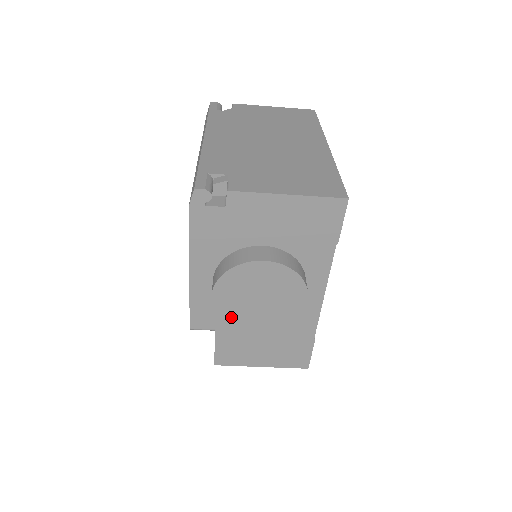
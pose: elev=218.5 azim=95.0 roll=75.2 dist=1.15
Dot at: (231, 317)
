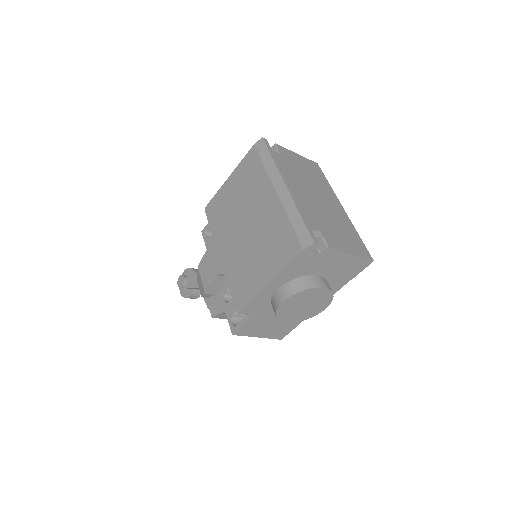
Dot at: (282, 313)
